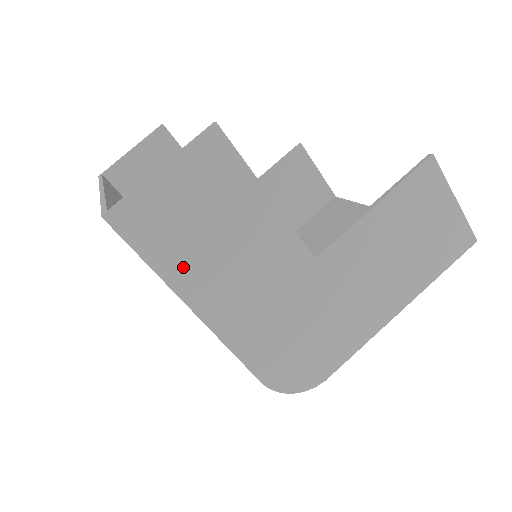
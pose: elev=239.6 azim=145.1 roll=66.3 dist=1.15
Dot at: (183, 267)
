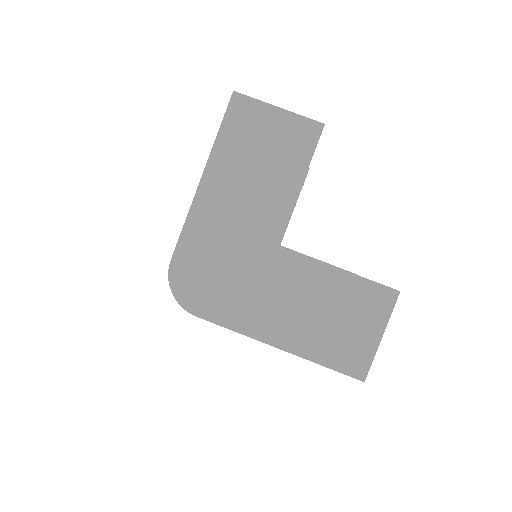
Dot at: (227, 155)
